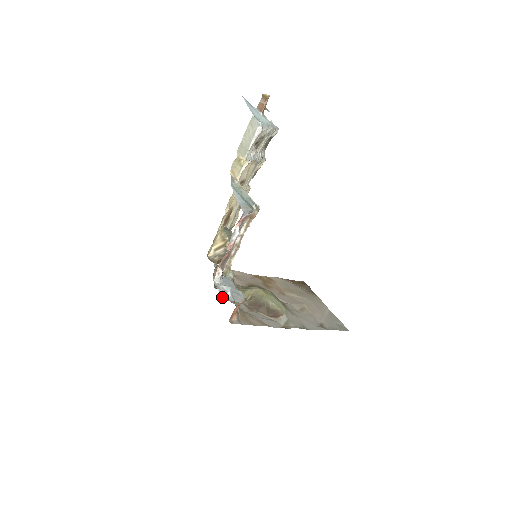
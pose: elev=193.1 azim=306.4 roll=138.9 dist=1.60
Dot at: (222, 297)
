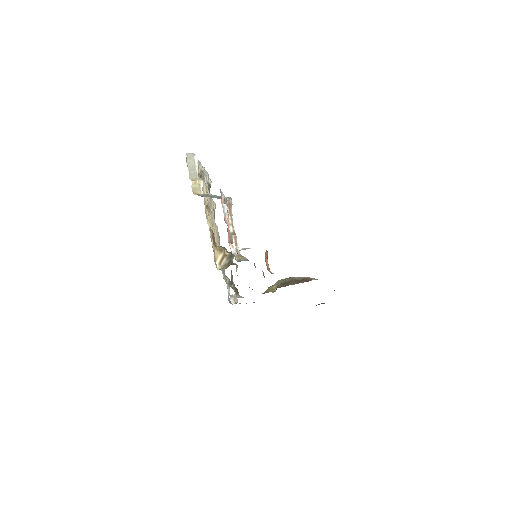
Dot at: occluded
